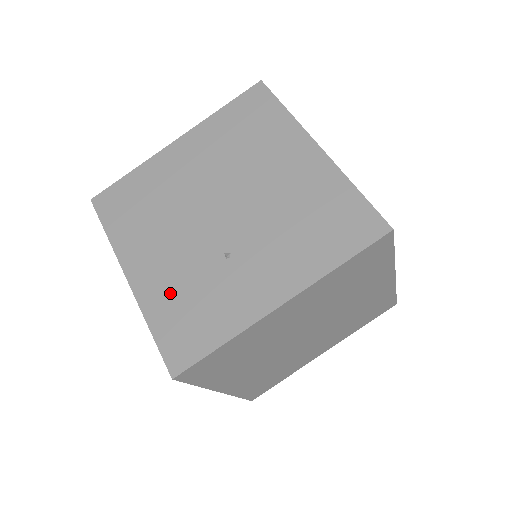
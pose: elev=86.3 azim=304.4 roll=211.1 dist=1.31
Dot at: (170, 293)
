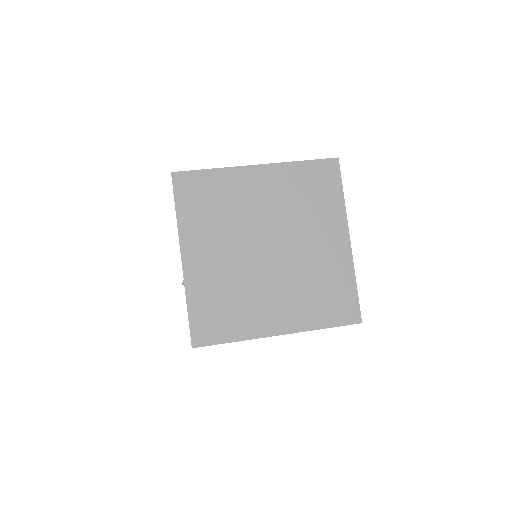
Dot at: occluded
